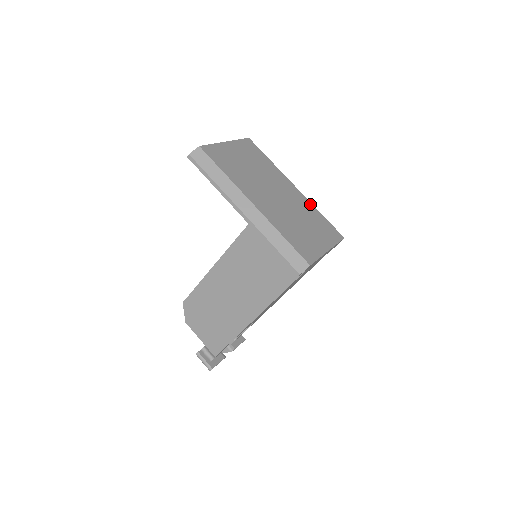
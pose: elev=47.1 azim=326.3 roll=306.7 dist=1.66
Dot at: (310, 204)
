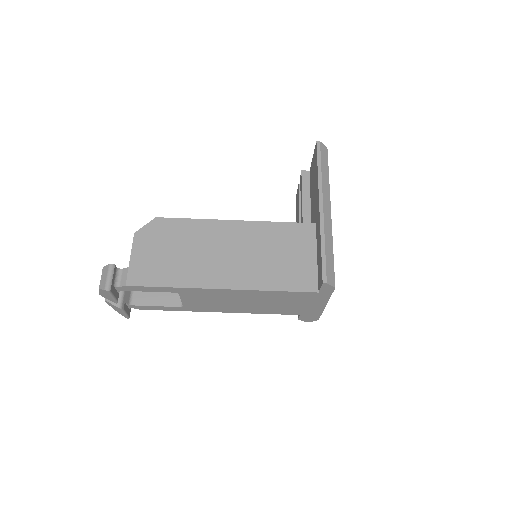
Dot at: occluded
